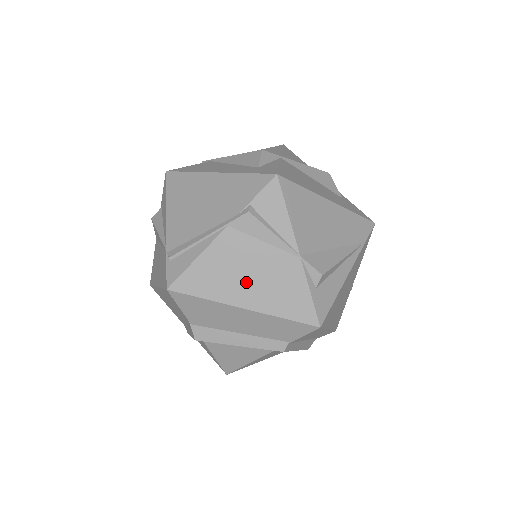
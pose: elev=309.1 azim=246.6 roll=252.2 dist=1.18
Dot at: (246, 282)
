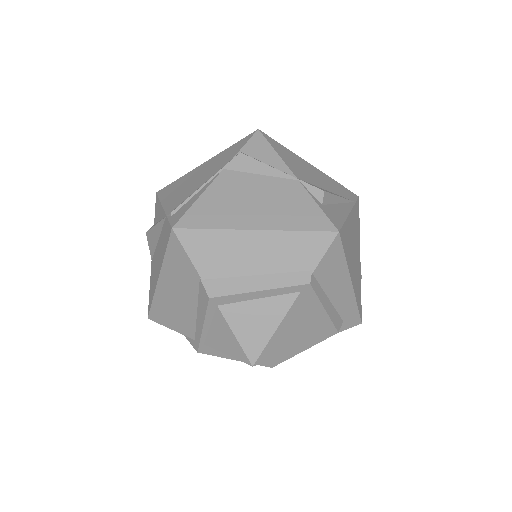
Dot at: (252, 208)
